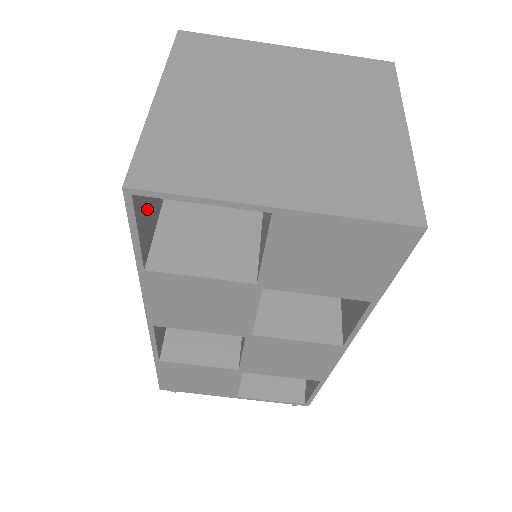
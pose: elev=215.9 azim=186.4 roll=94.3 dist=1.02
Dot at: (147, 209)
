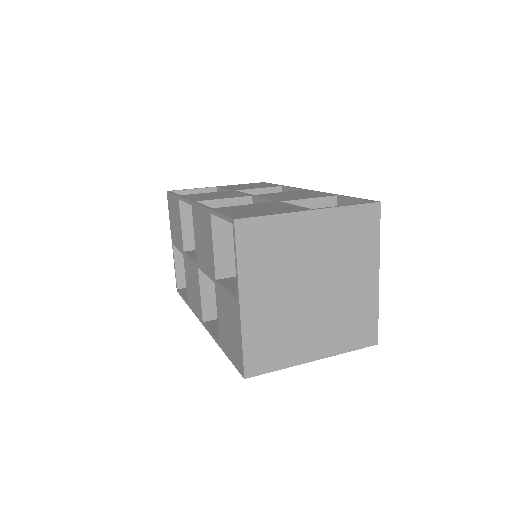
Dot at: occluded
